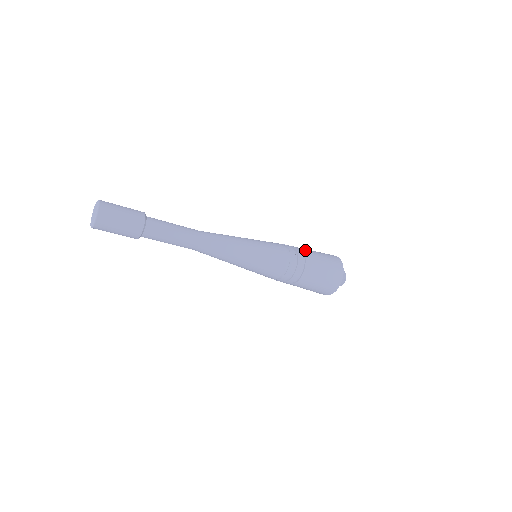
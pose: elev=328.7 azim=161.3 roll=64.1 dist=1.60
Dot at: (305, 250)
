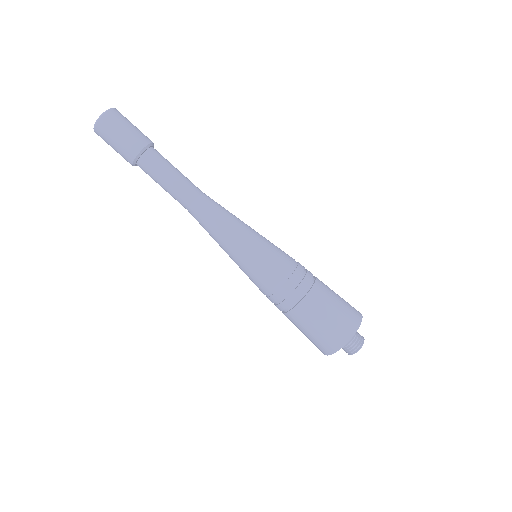
Dot at: (315, 291)
